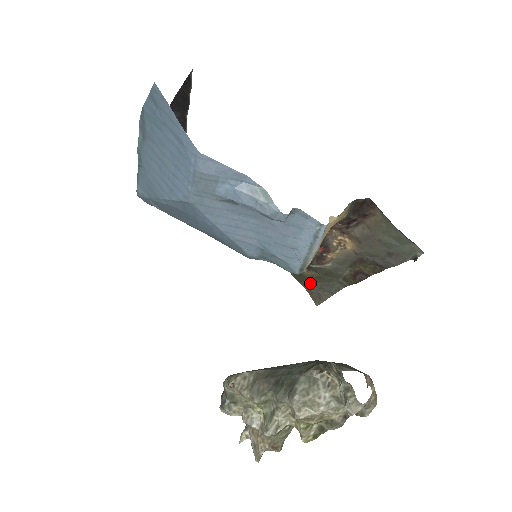
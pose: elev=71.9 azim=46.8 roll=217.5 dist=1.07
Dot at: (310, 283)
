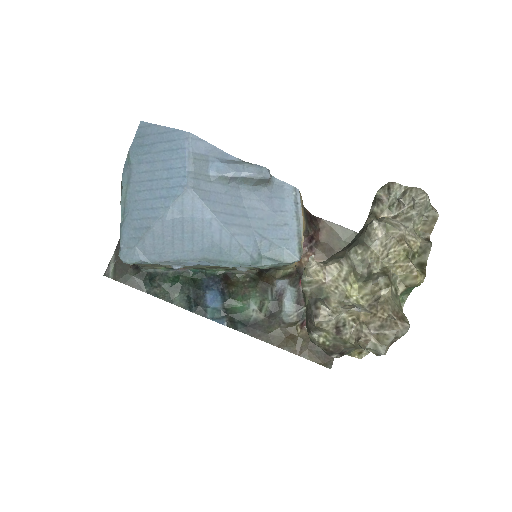
Dot at: (310, 348)
